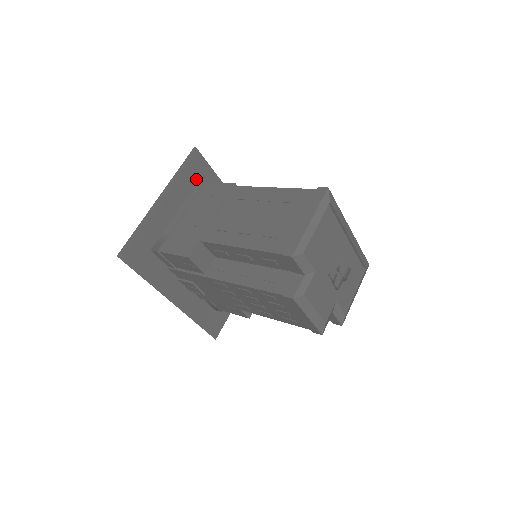
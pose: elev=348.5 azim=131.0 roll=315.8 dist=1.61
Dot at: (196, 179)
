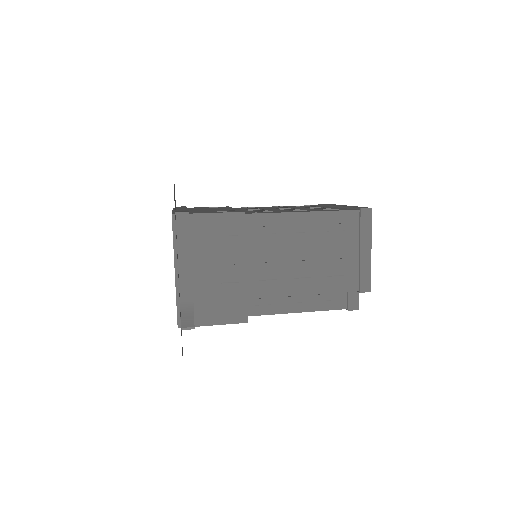
Dot at: (175, 214)
